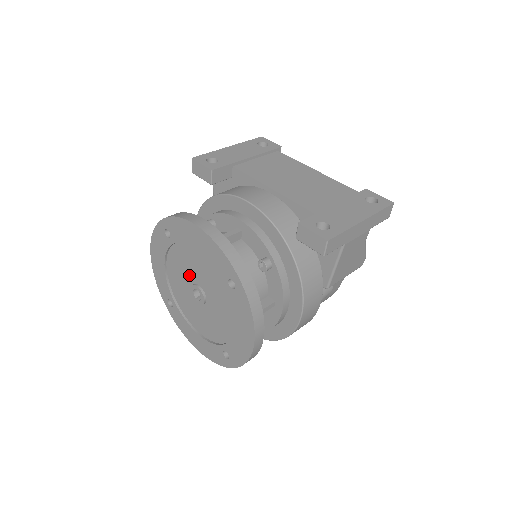
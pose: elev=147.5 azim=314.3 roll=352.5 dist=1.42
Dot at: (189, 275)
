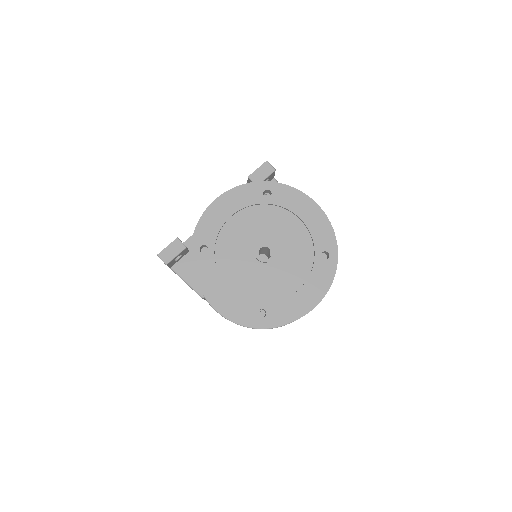
Dot at: (245, 253)
